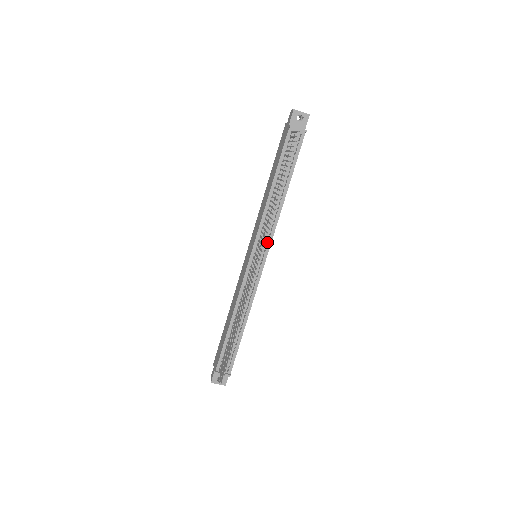
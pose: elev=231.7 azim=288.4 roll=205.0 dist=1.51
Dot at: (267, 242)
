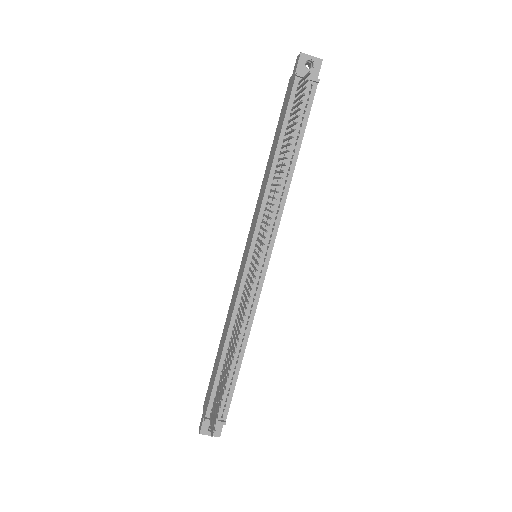
Dot at: (270, 236)
